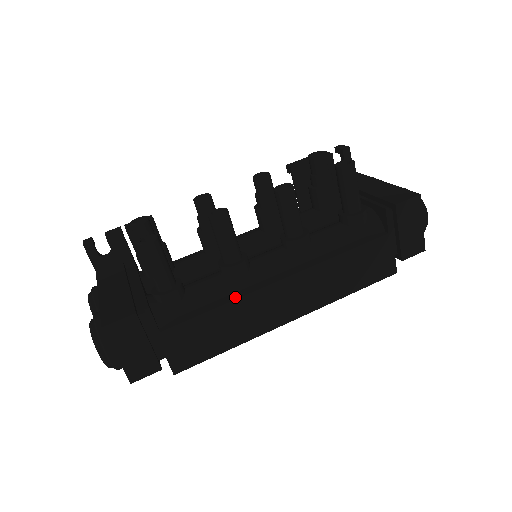
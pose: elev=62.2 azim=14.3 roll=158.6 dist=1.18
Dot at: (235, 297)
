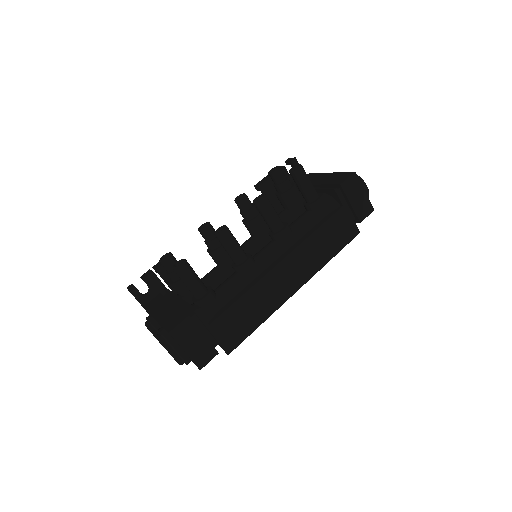
Dot at: (252, 284)
